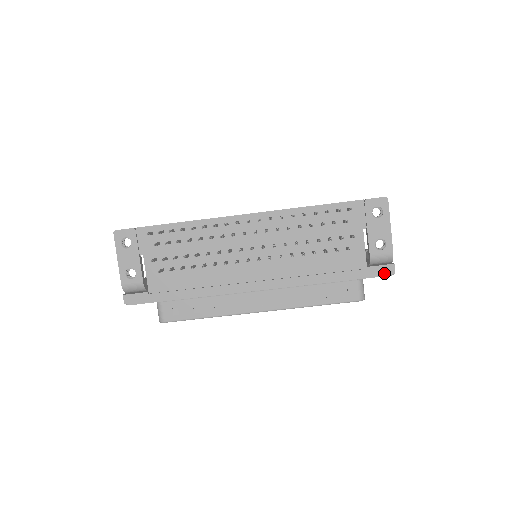
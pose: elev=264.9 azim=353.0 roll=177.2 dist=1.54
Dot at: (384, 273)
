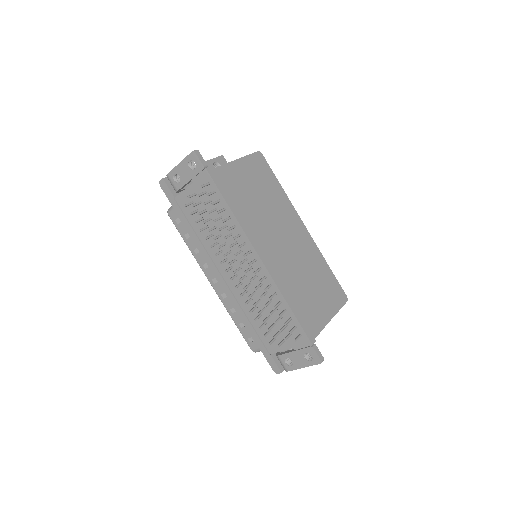
Dot at: (273, 367)
